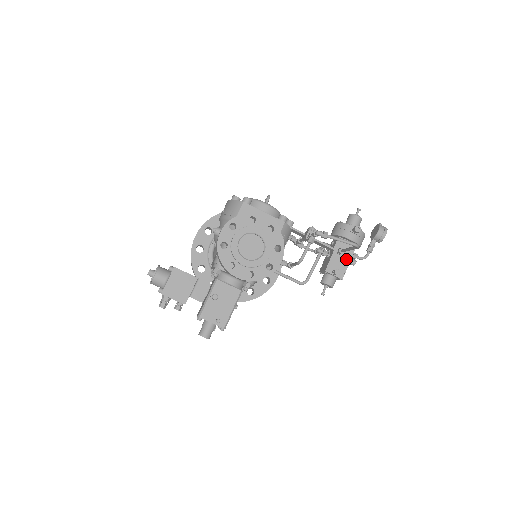
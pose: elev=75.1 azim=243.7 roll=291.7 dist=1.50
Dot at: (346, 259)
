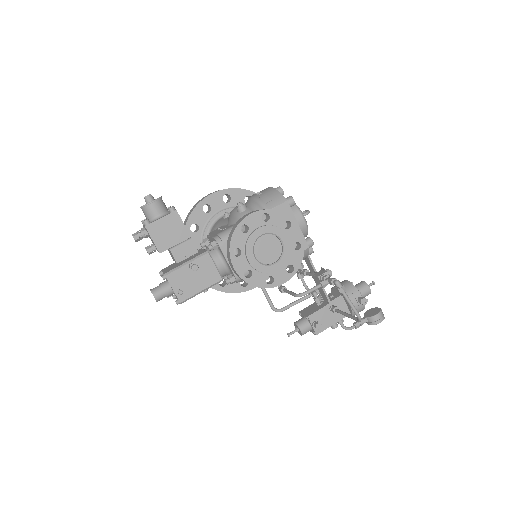
Dot at: (333, 319)
